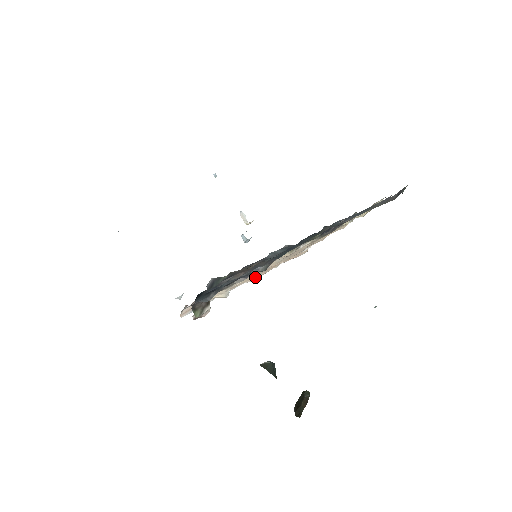
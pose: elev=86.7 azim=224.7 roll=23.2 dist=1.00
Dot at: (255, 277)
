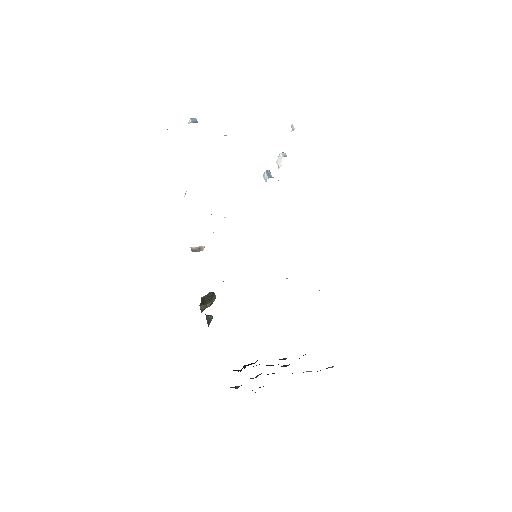
Dot at: occluded
